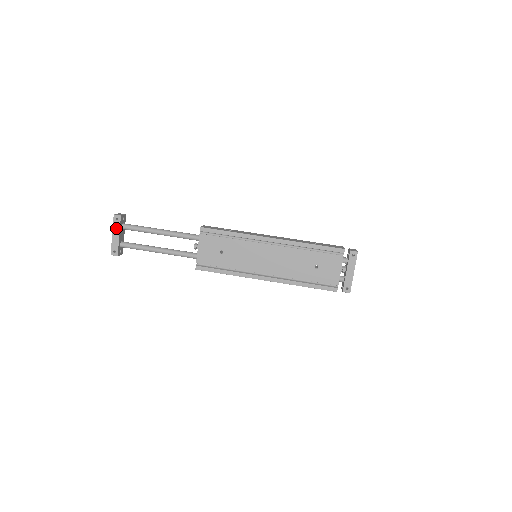
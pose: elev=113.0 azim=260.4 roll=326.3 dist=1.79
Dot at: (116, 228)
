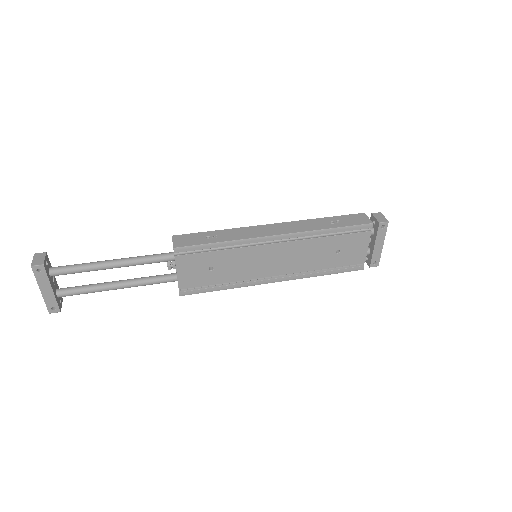
Dot at: (43, 281)
